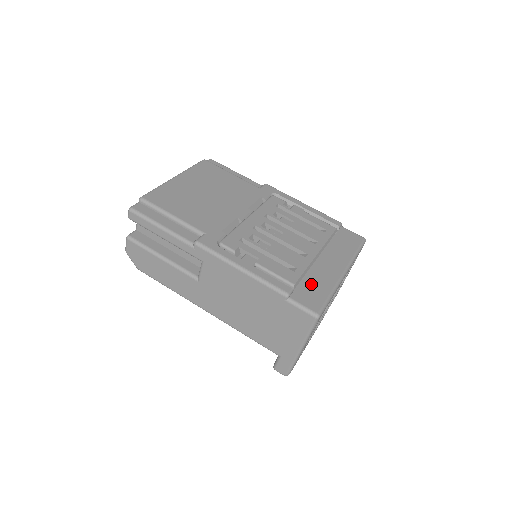
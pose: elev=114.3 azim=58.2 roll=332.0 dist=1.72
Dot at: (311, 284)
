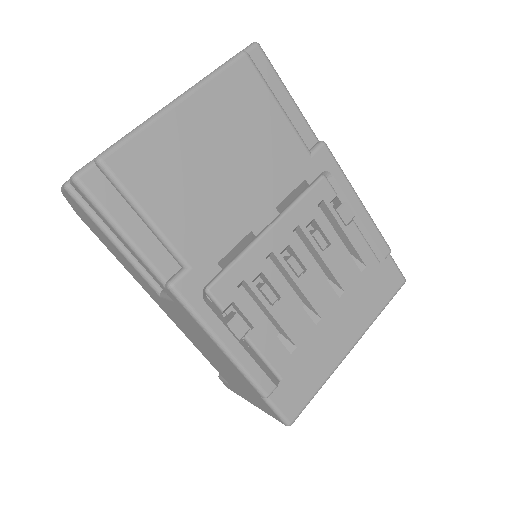
Dot at: (303, 371)
